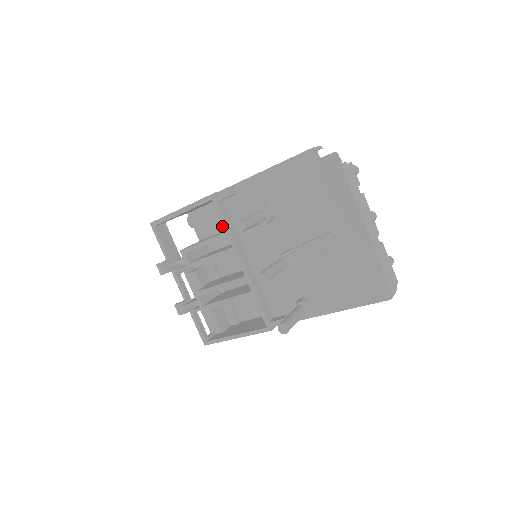
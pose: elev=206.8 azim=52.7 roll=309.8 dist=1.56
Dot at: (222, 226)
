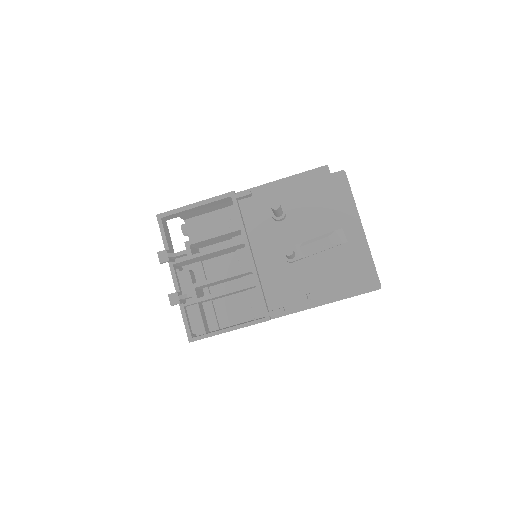
Dot at: occluded
